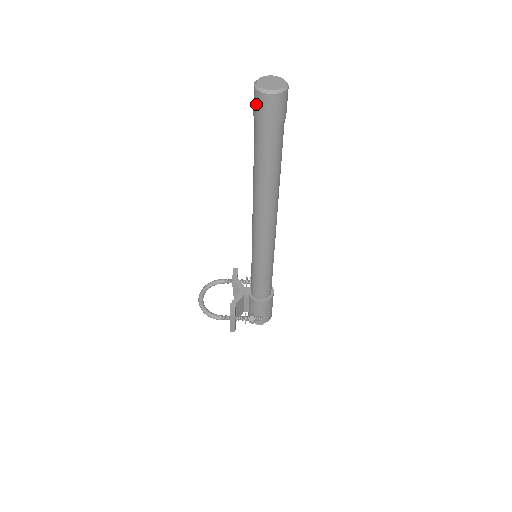
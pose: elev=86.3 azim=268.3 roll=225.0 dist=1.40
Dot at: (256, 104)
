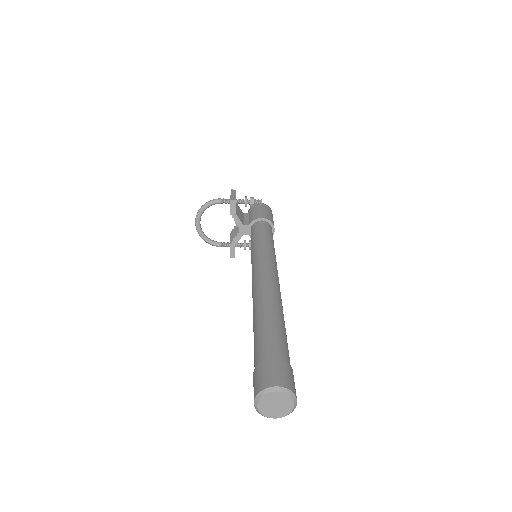
Dot at: occluded
